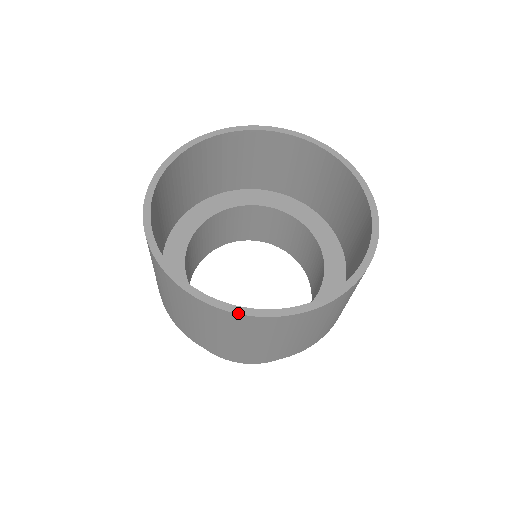
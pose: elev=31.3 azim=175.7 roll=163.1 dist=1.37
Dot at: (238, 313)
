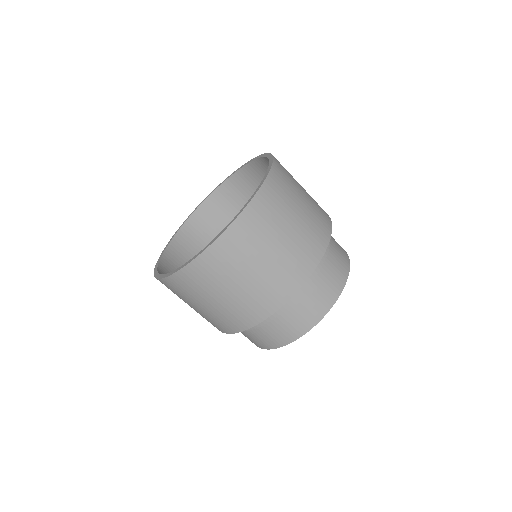
Dot at: (164, 278)
